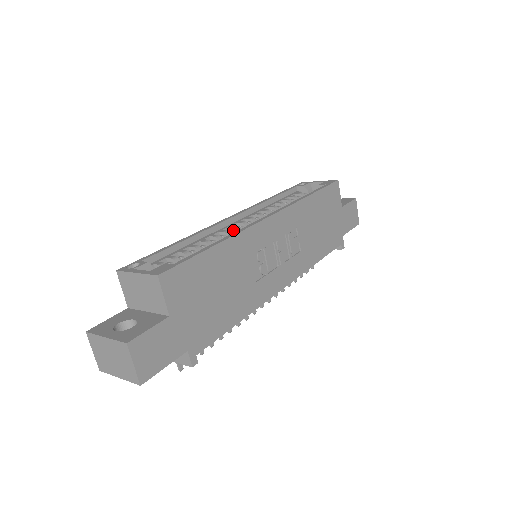
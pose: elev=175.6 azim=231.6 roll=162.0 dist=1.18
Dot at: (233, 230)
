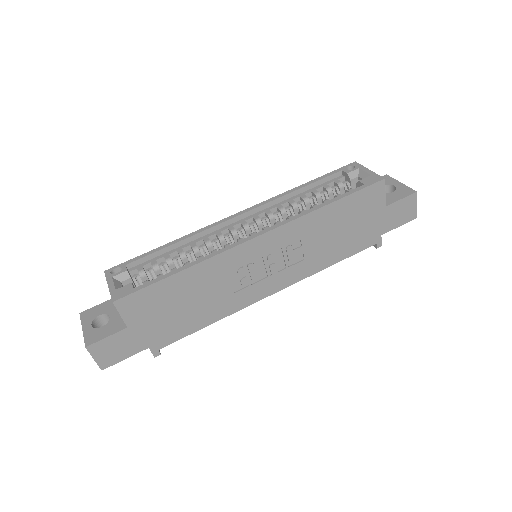
Dot at: (230, 234)
